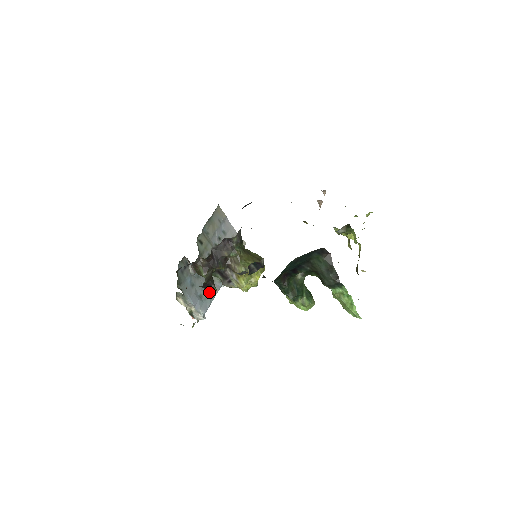
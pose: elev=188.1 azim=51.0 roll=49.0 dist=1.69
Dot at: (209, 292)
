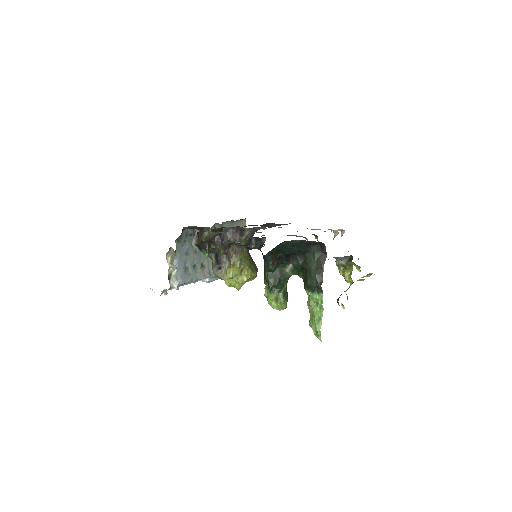
Dot at: (195, 272)
